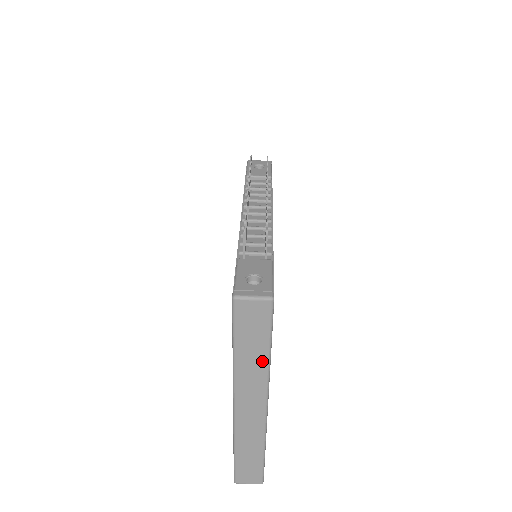
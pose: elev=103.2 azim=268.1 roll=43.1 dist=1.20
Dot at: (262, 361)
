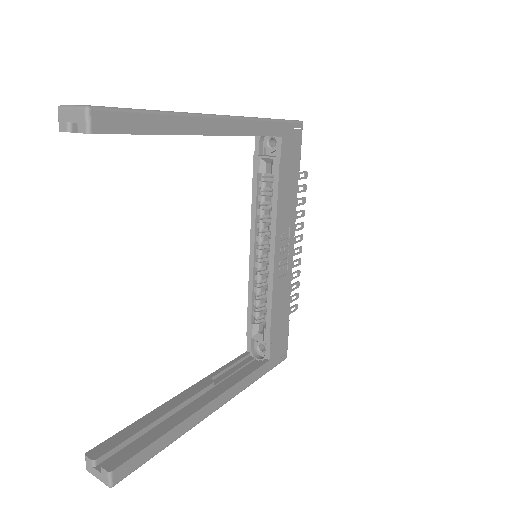
Dot at: occluded
